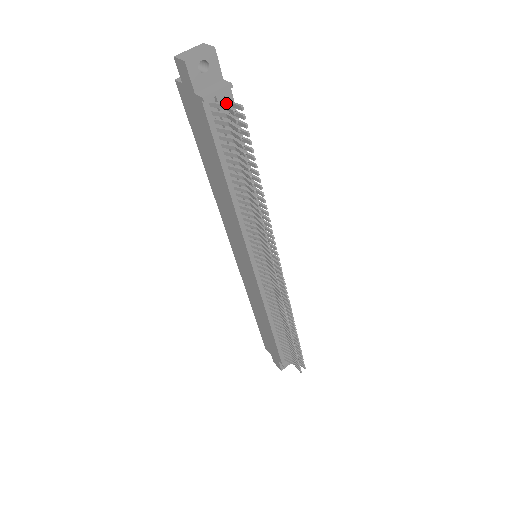
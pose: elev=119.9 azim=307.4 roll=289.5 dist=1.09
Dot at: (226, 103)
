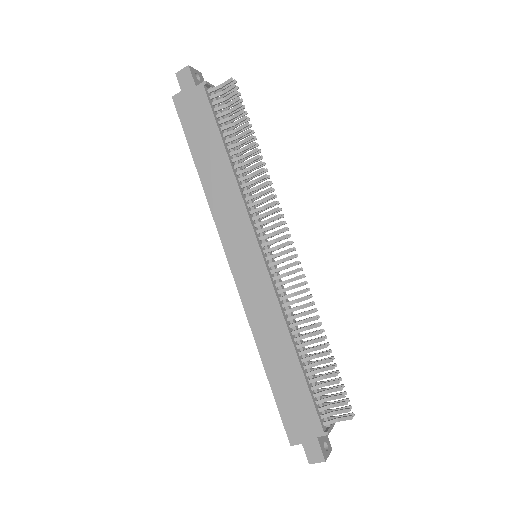
Dot at: (216, 99)
